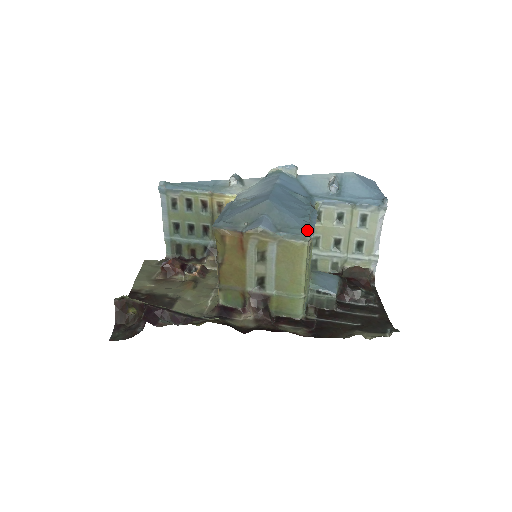
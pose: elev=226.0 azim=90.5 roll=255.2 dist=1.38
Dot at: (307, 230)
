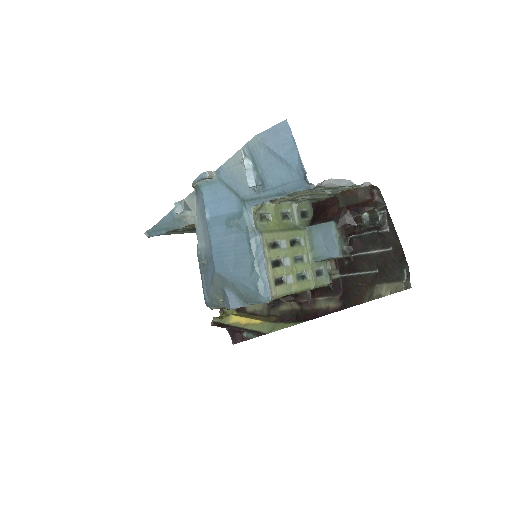
Dot at: (262, 296)
